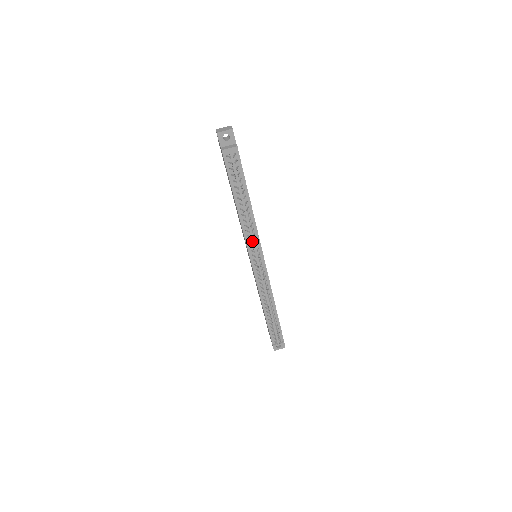
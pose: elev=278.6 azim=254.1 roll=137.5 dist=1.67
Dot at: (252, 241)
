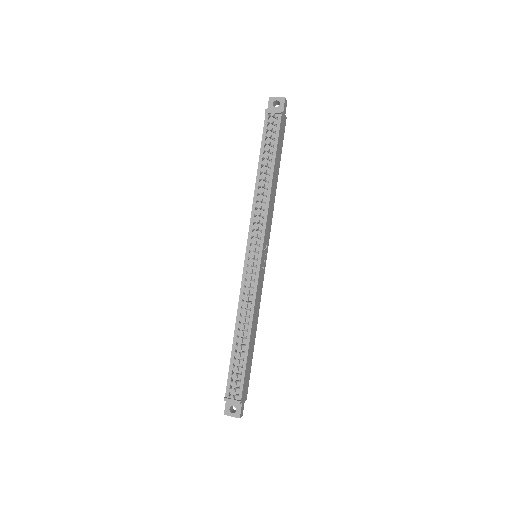
Dot at: (256, 224)
